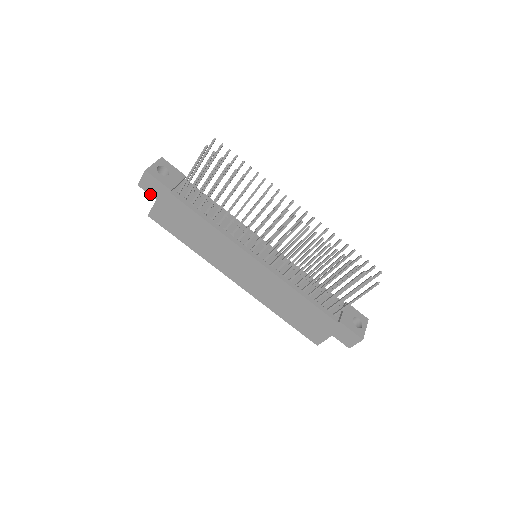
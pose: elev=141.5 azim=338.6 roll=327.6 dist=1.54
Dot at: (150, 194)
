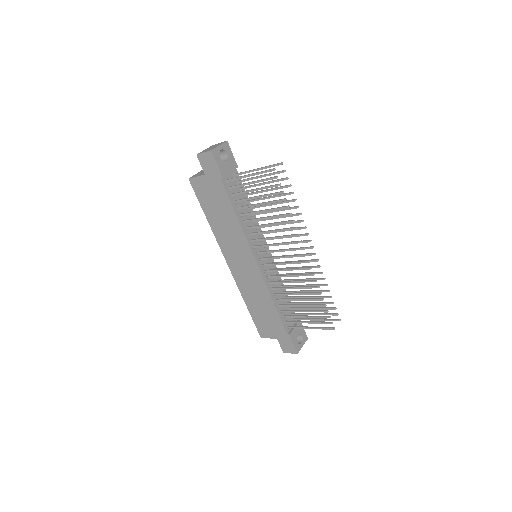
Dot at: (202, 167)
